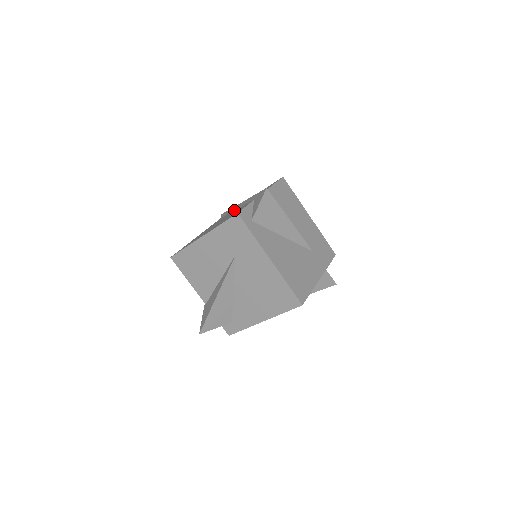
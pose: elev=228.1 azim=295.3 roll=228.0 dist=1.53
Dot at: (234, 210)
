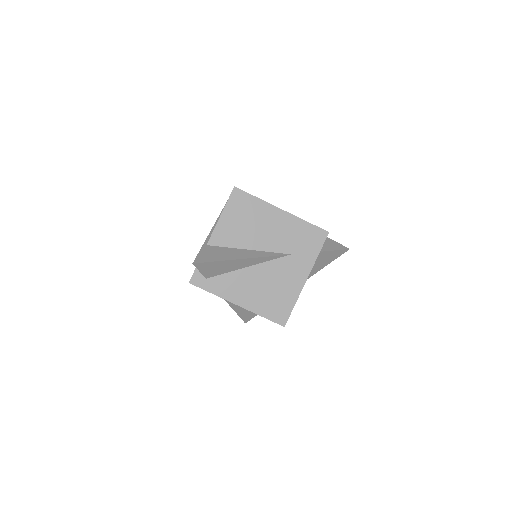
Dot at: occluded
